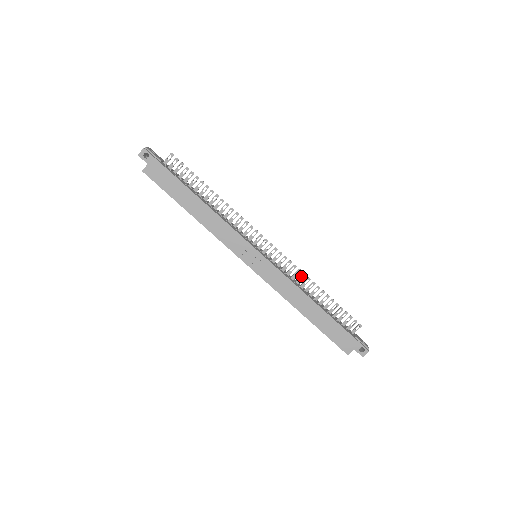
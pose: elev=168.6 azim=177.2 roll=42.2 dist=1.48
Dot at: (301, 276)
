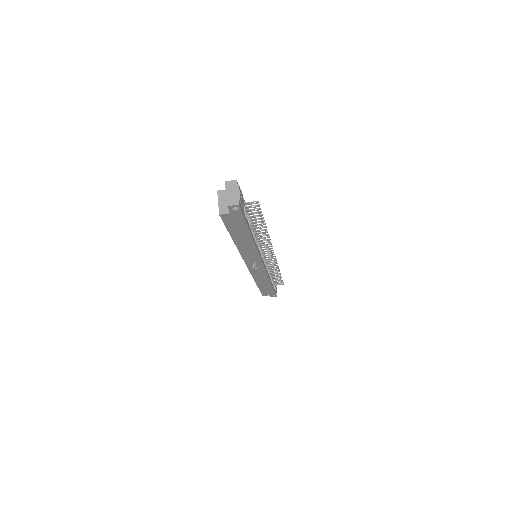
Dot at: (275, 267)
